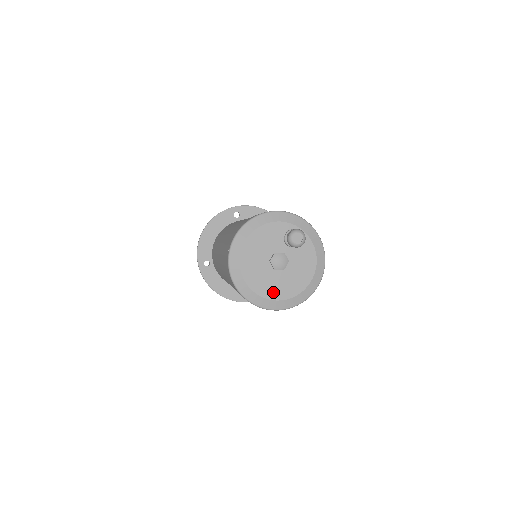
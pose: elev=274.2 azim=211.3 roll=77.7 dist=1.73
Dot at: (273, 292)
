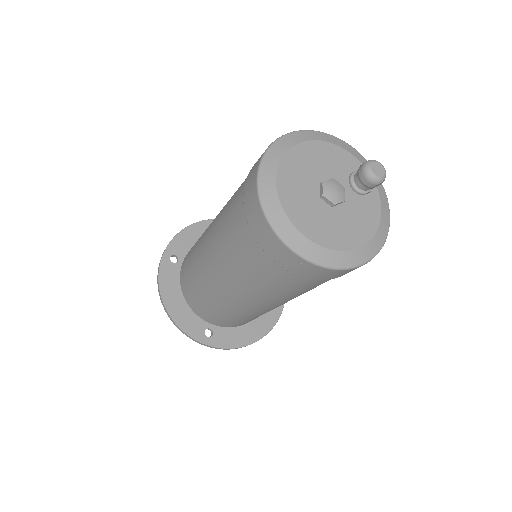
Dot at: (305, 222)
